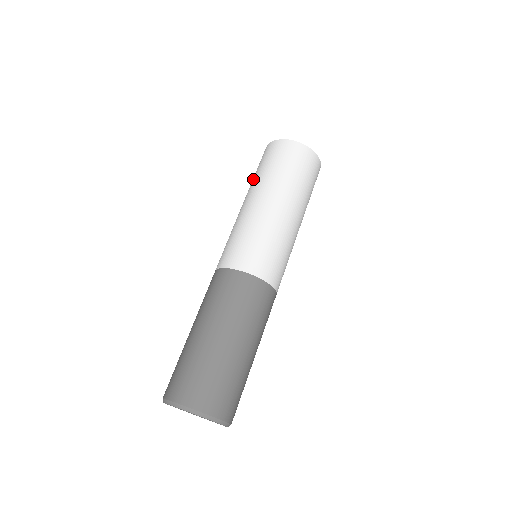
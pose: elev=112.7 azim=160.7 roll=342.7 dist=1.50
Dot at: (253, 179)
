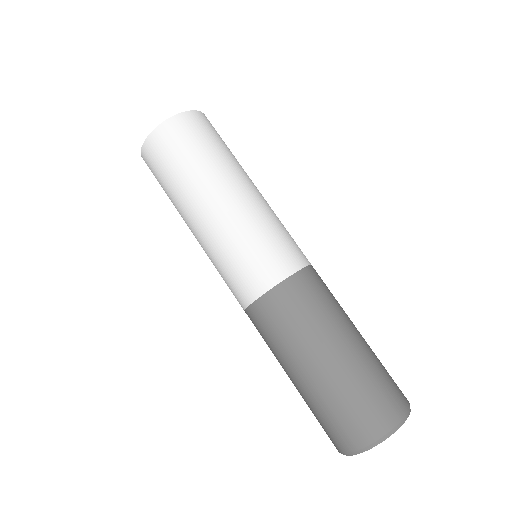
Dot at: occluded
